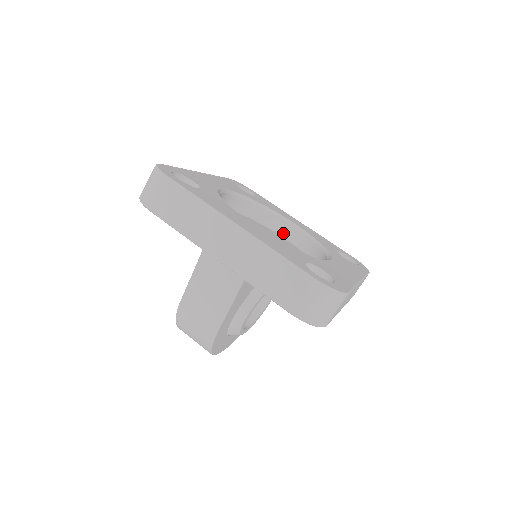
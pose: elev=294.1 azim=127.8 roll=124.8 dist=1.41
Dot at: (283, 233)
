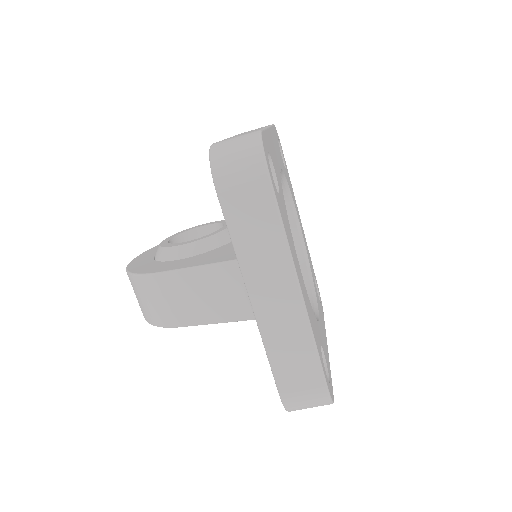
Dot at: occluded
